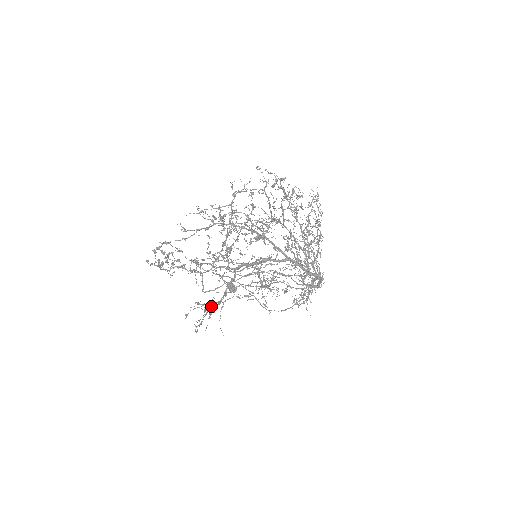
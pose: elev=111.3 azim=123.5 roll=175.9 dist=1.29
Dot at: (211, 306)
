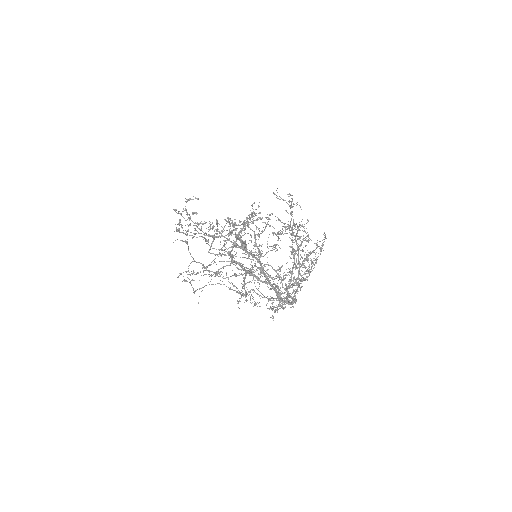
Dot at: (204, 274)
